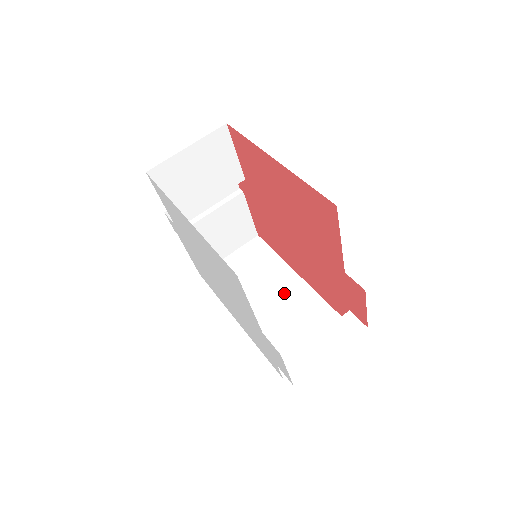
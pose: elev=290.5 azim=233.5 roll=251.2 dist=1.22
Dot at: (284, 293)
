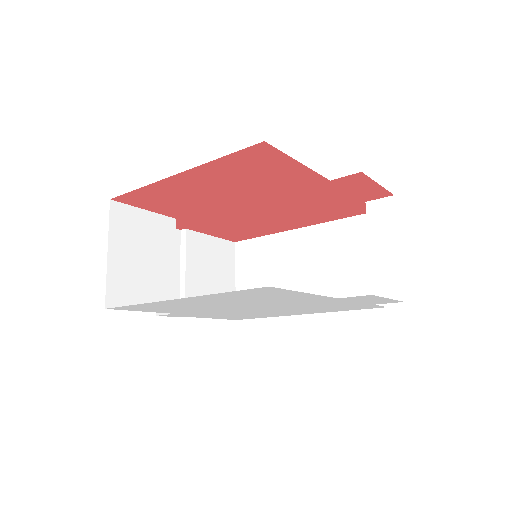
Dot at: (306, 253)
